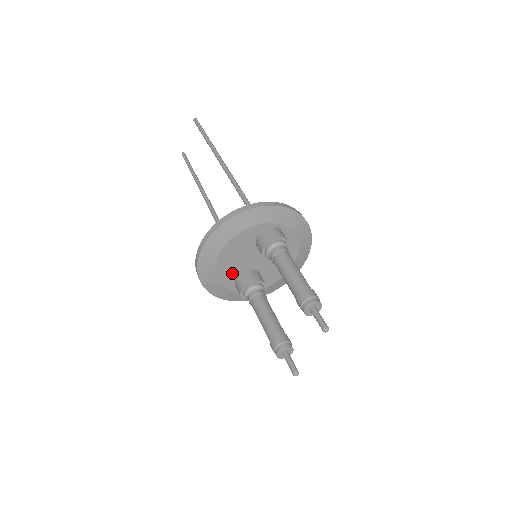
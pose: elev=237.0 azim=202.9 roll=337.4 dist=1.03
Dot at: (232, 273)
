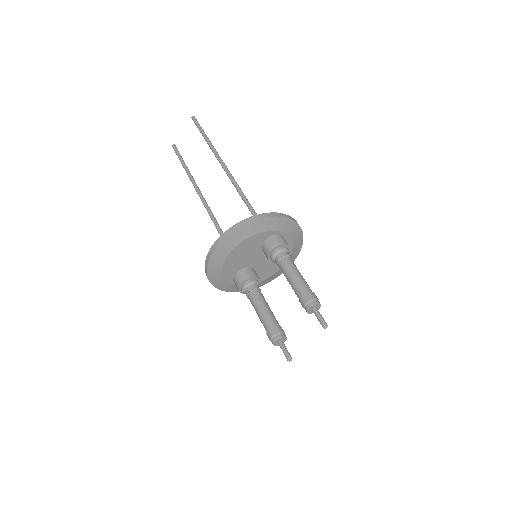
Dot at: (235, 268)
